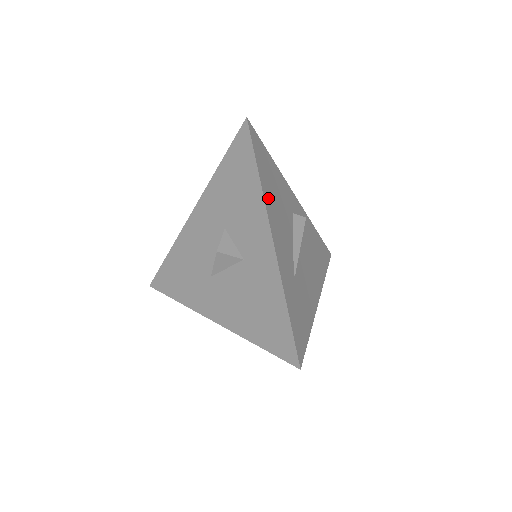
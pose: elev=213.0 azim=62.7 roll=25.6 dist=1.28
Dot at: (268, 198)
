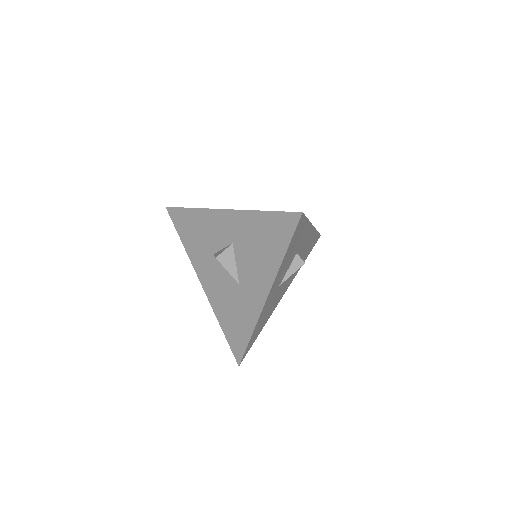
Dot at: occluded
